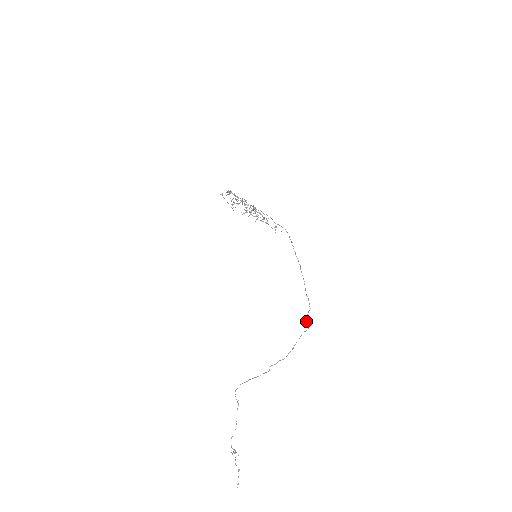
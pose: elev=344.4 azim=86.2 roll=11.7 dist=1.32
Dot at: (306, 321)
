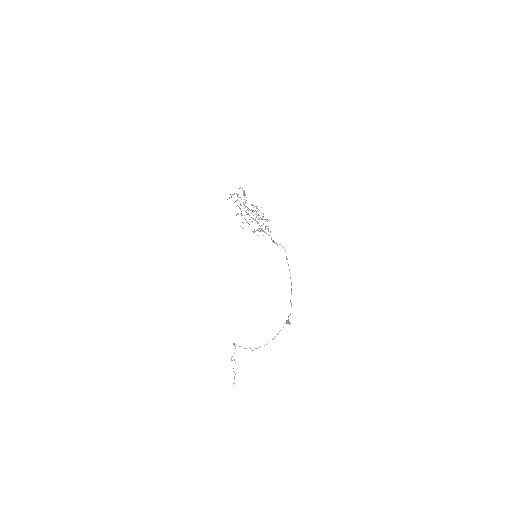
Dot at: (286, 322)
